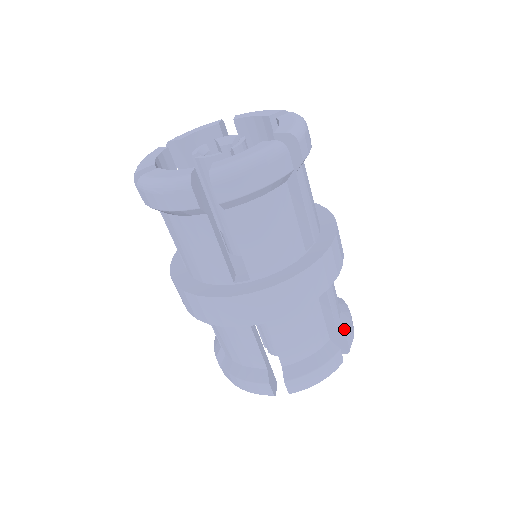
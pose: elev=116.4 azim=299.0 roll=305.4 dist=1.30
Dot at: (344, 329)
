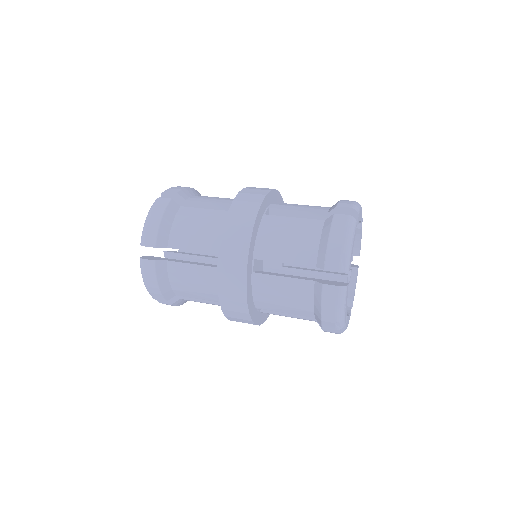
Dot at: occluded
